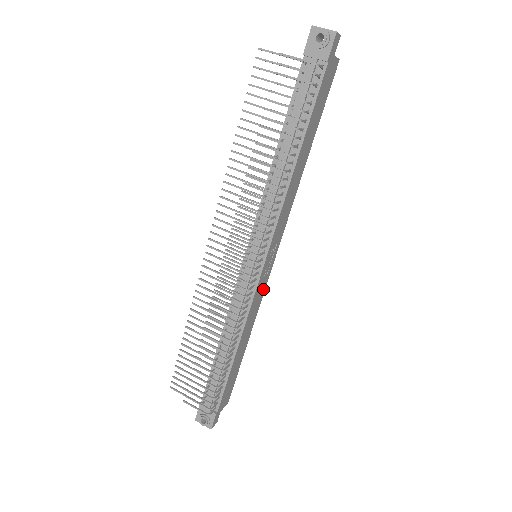
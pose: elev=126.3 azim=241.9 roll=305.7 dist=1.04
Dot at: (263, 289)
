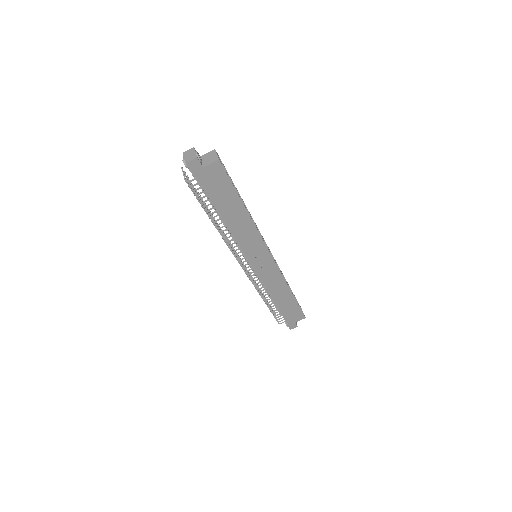
Dot at: (276, 272)
